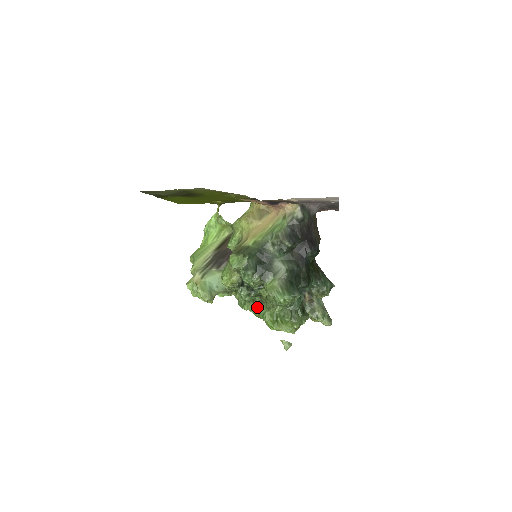
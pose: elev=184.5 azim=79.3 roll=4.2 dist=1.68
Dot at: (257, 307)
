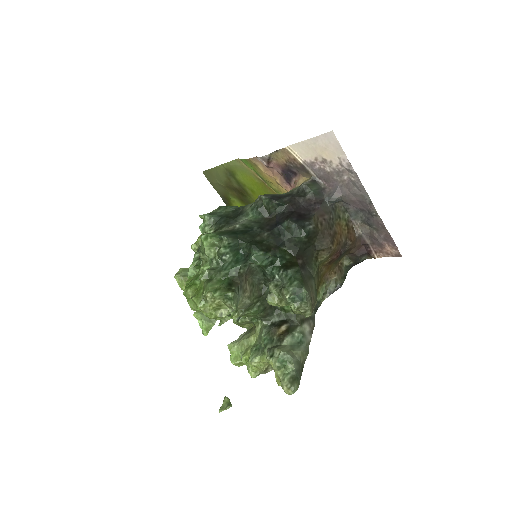
Dot at: occluded
